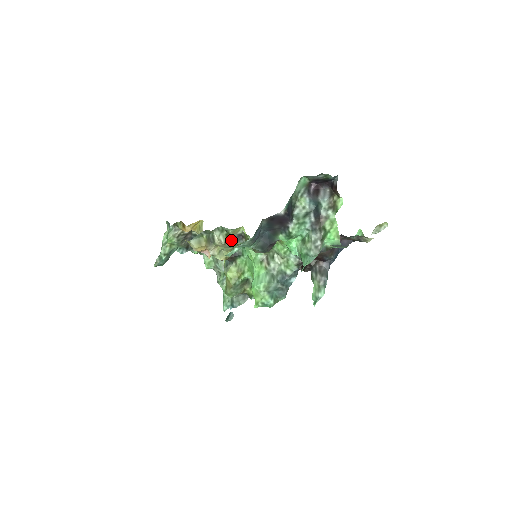
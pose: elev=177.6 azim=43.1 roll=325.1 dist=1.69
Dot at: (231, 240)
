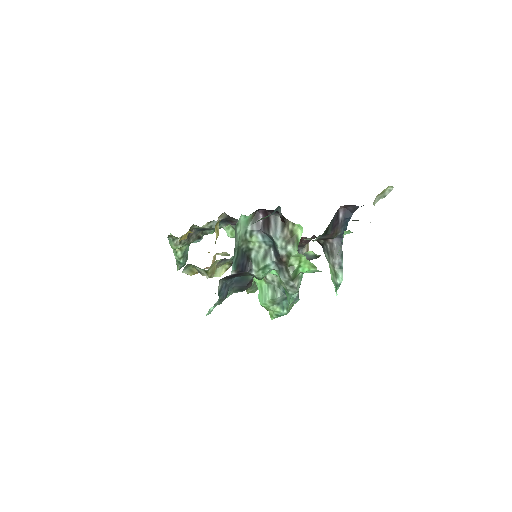
Dot at: (216, 266)
